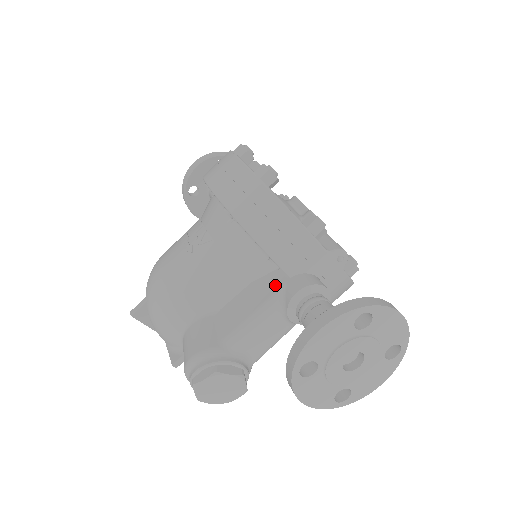
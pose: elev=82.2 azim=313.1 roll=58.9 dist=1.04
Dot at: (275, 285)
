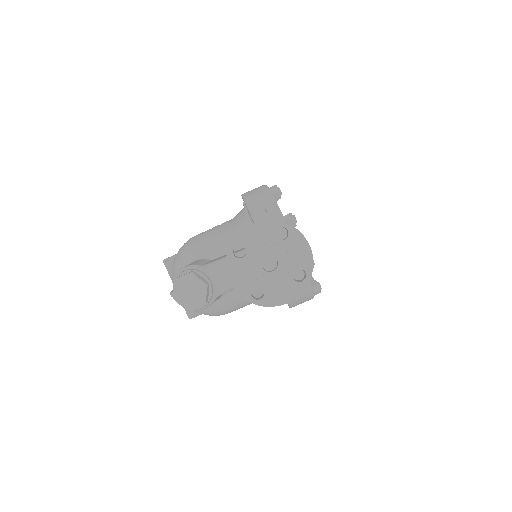
Dot at: occluded
